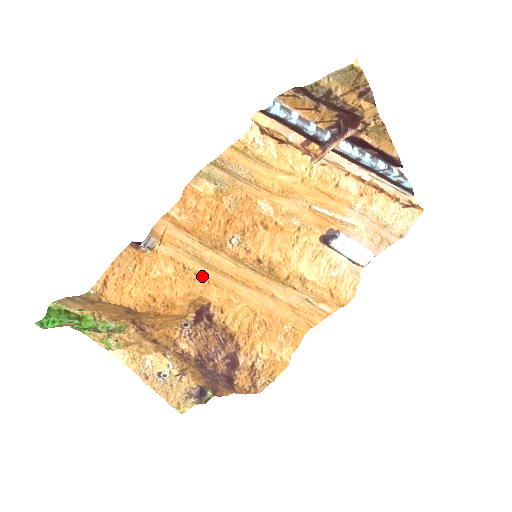
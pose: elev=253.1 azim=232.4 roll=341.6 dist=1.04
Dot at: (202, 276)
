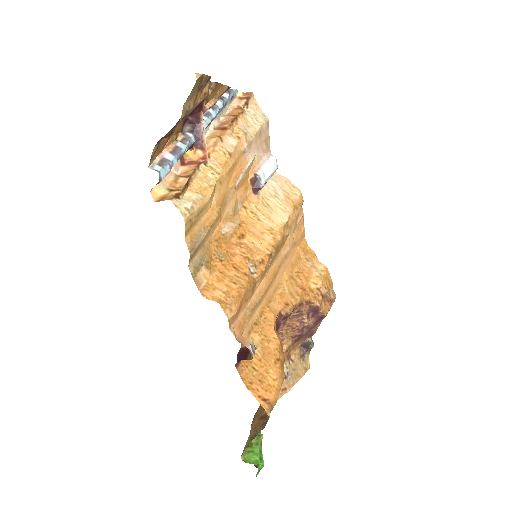
Dot at: (263, 311)
